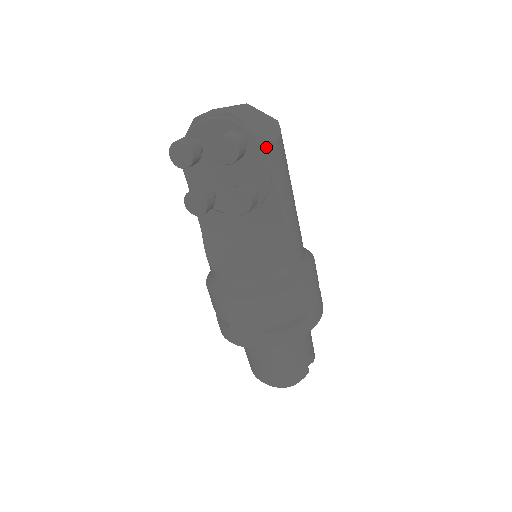
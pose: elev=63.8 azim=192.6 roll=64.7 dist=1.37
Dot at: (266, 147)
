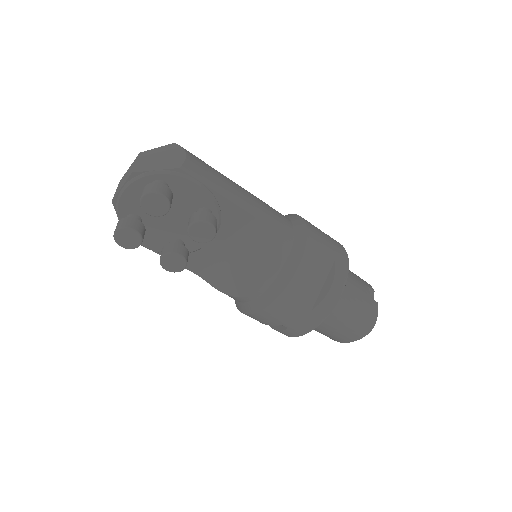
Dot at: (183, 173)
